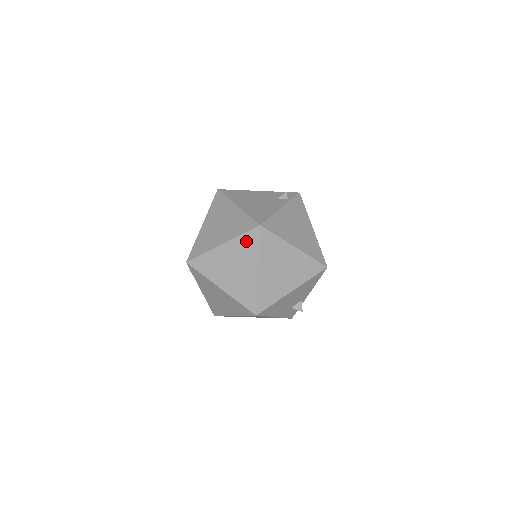
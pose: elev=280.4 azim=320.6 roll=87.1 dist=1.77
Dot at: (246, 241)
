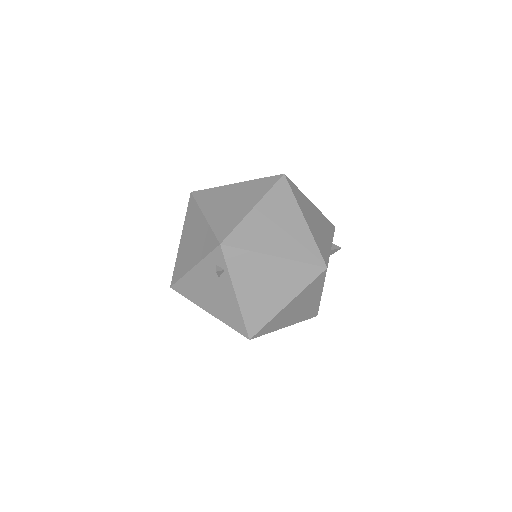
Dot at: occluded
